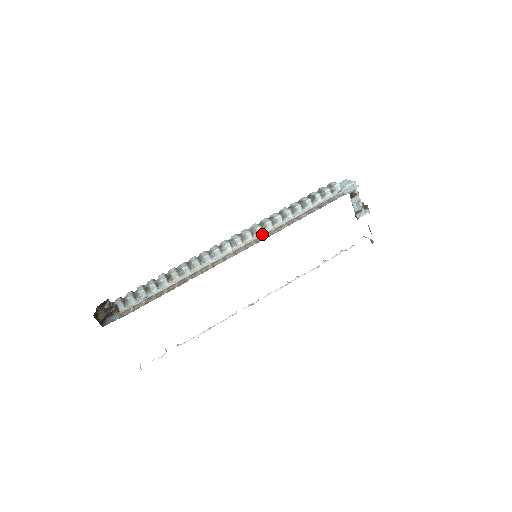
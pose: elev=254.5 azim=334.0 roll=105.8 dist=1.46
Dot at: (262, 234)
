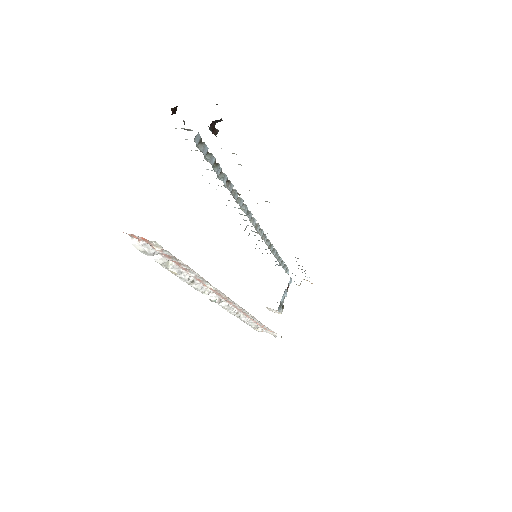
Dot at: occluded
